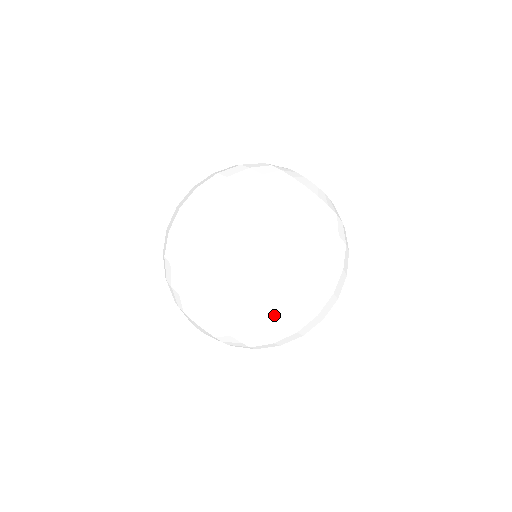
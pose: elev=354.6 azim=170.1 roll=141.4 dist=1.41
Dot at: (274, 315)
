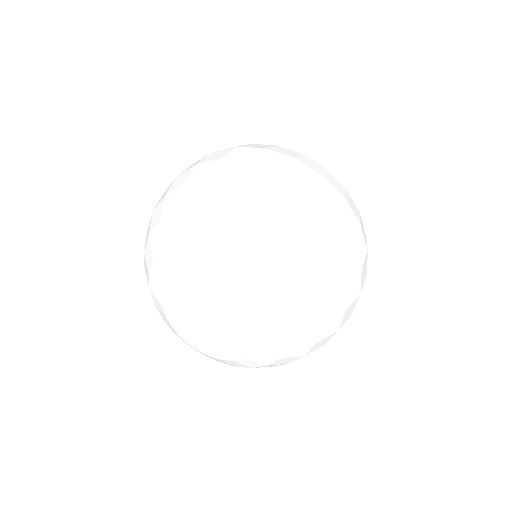
Dot at: occluded
